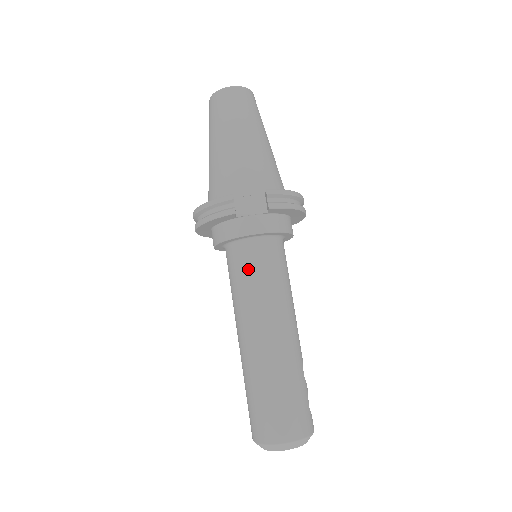
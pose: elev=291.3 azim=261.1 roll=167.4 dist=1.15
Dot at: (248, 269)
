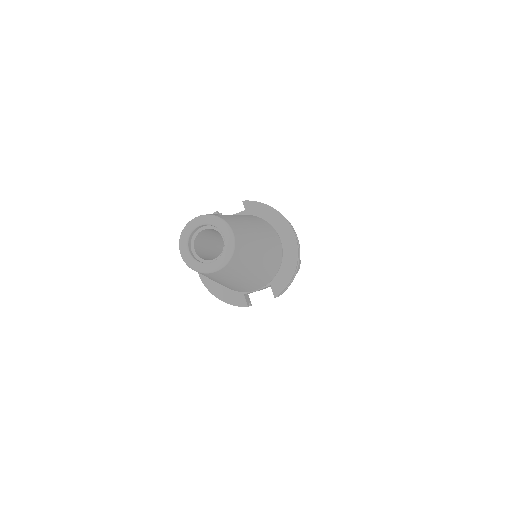
Dot at: occluded
